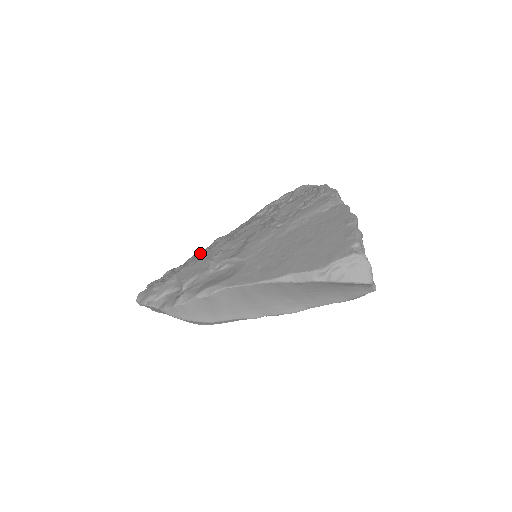
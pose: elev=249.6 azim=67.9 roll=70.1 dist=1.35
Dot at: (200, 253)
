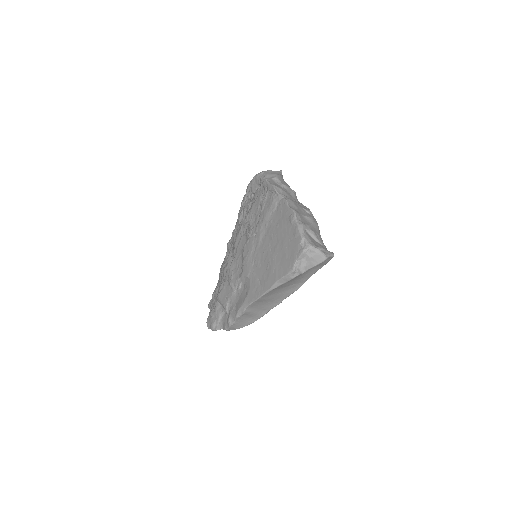
Dot at: (222, 273)
